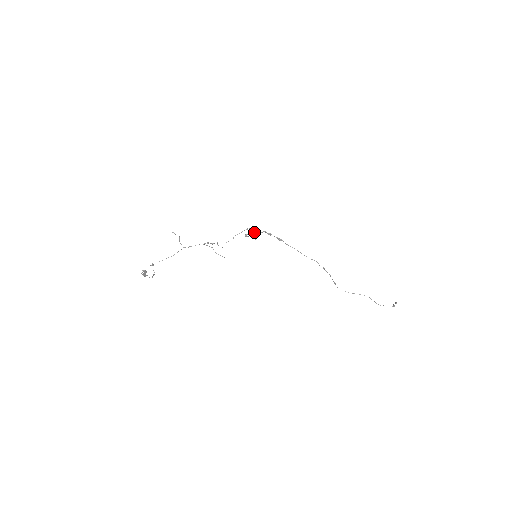
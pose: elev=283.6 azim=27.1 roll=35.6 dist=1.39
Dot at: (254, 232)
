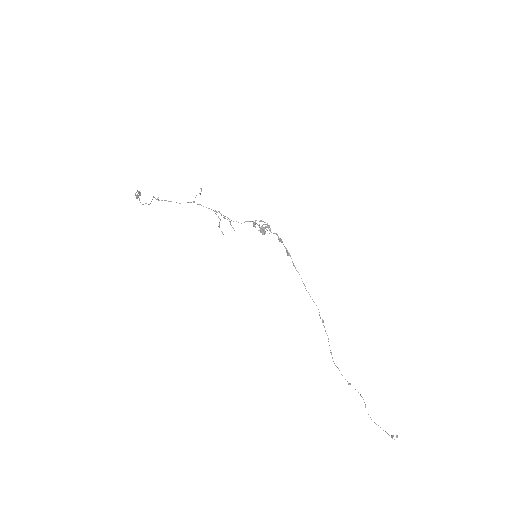
Dot at: (265, 226)
